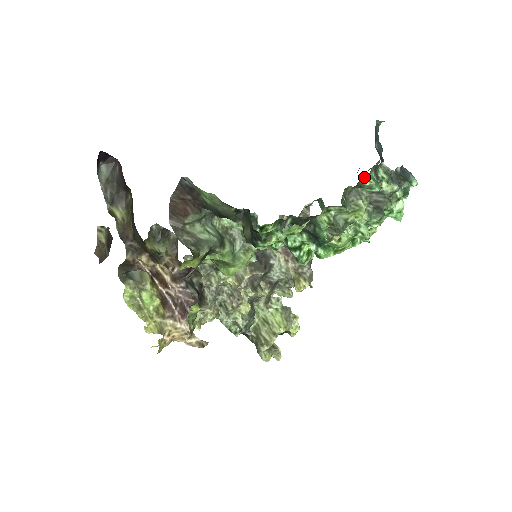
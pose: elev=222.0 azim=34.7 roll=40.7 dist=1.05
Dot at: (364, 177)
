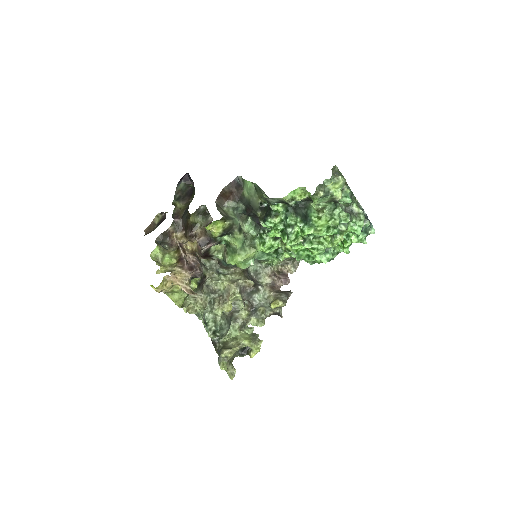
Dot at: (345, 185)
